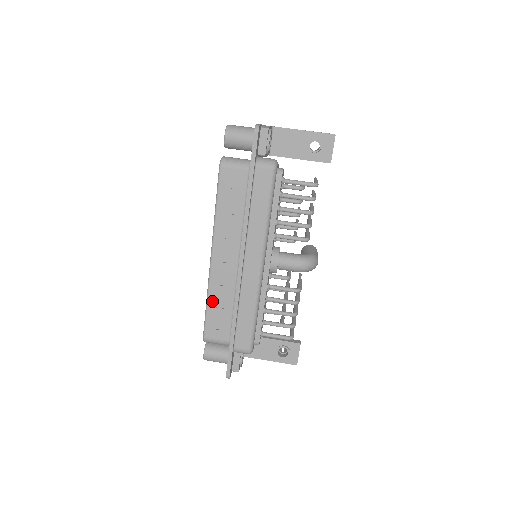
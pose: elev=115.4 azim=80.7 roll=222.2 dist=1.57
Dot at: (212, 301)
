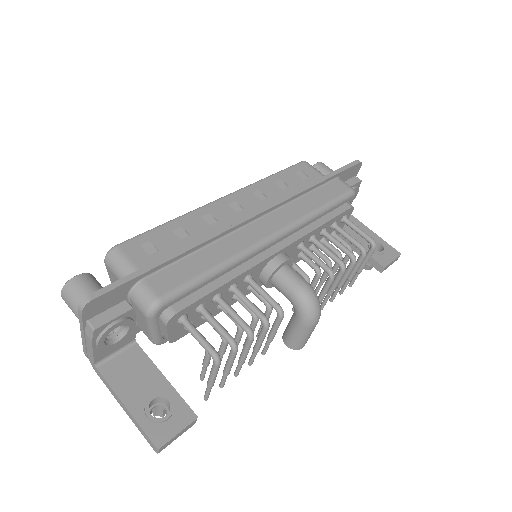
Dot at: (177, 224)
